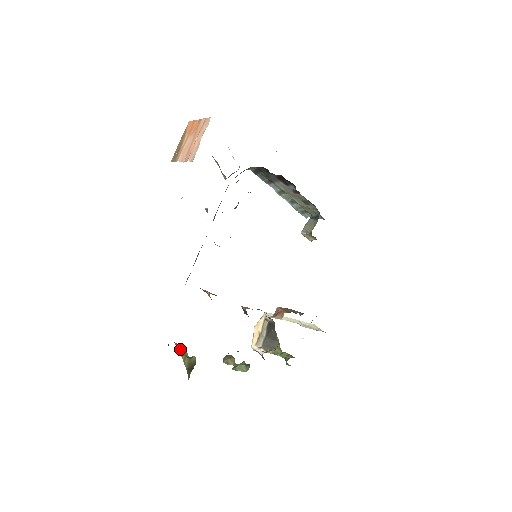
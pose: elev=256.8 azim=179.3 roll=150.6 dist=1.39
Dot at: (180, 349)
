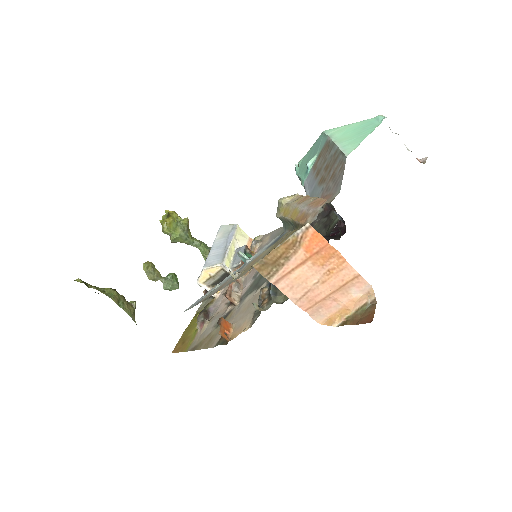
Dot at: (120, 303)
